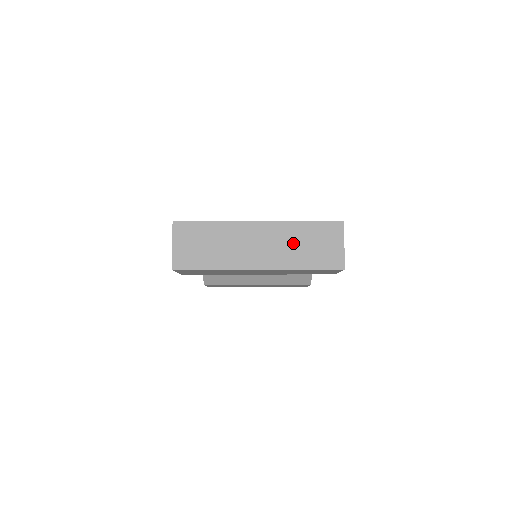
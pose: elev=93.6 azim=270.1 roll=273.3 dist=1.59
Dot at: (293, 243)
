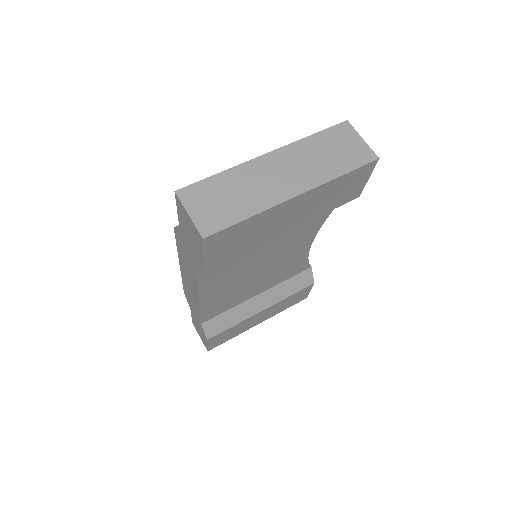
Dot at: (314, 157)
